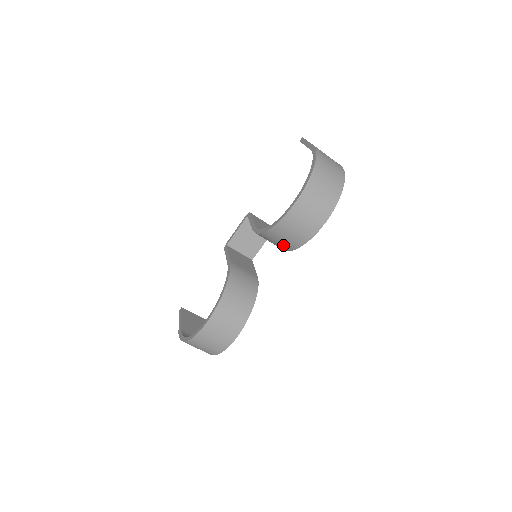
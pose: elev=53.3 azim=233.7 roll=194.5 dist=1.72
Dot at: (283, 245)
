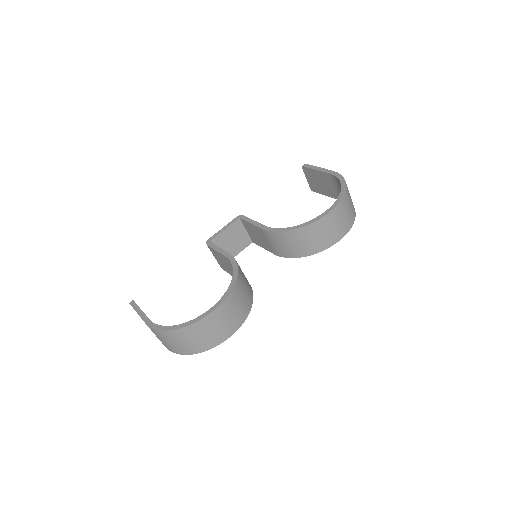
Dot at: (295, 249)
